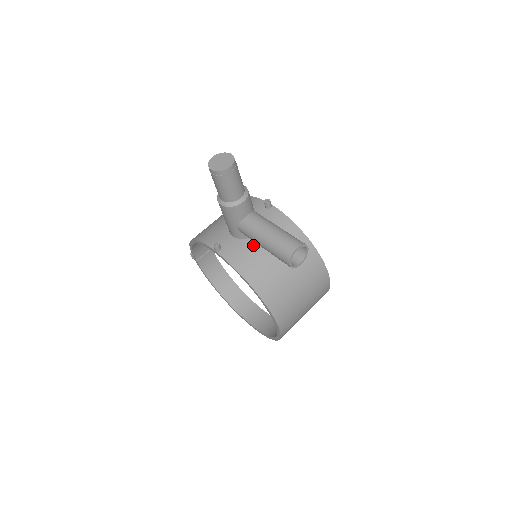
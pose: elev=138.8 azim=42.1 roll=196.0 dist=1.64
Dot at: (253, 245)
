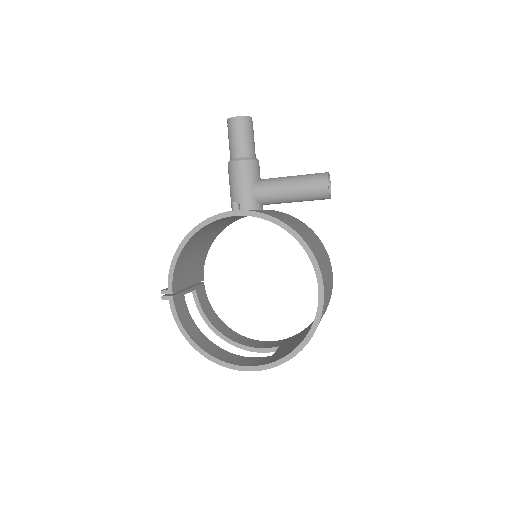
Dot at: occluded
